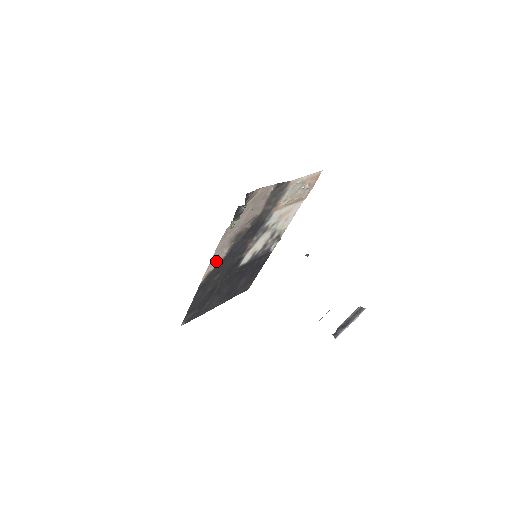
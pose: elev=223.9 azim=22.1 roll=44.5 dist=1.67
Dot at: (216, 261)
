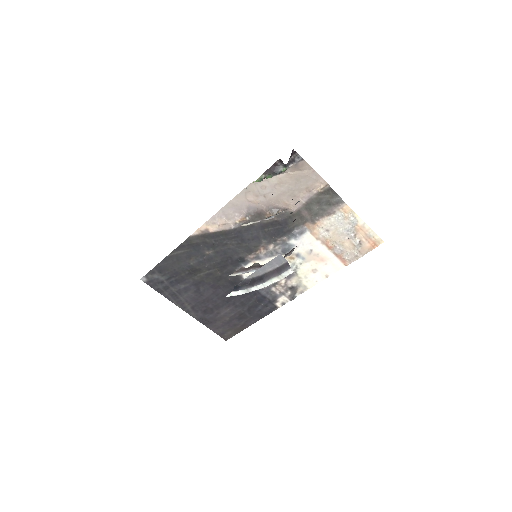
Dot at: (221, 223)
